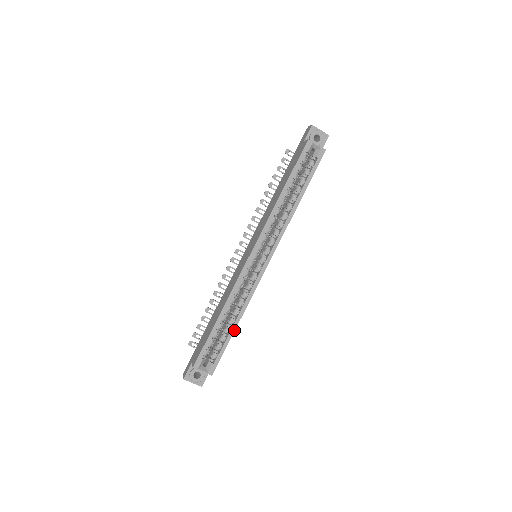
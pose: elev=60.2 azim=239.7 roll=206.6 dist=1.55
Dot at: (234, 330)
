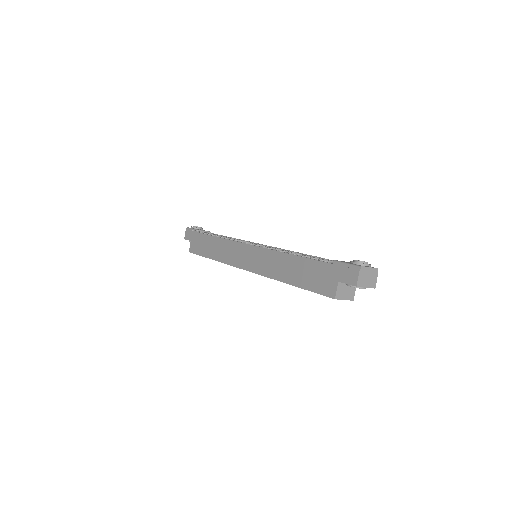
Dot at: occluded
